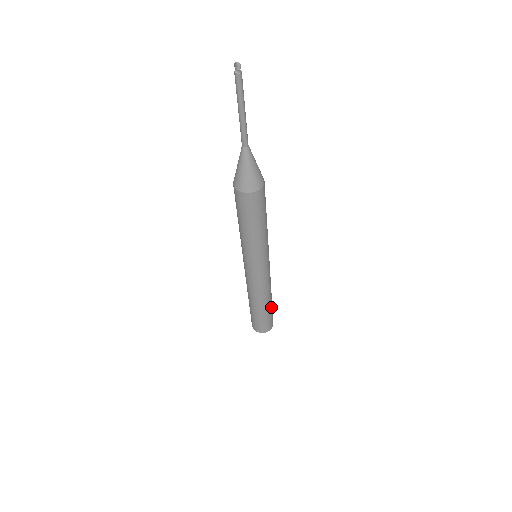
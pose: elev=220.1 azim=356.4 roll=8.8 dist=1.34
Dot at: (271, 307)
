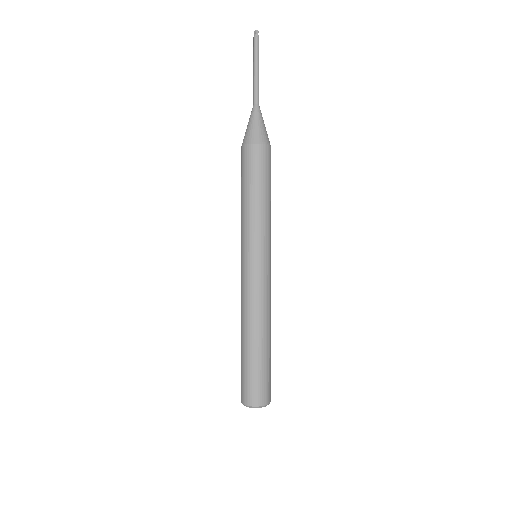
Dot at: (269, 355)
